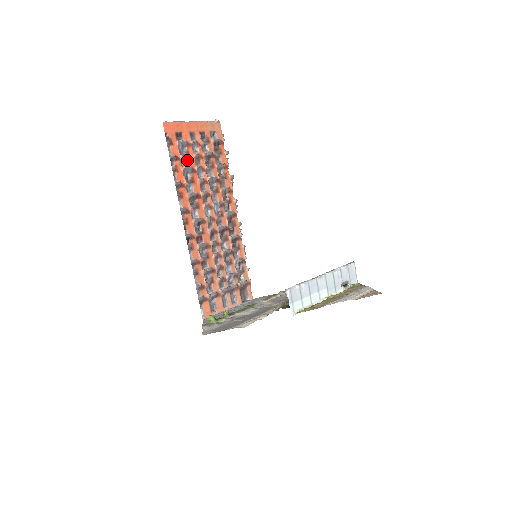
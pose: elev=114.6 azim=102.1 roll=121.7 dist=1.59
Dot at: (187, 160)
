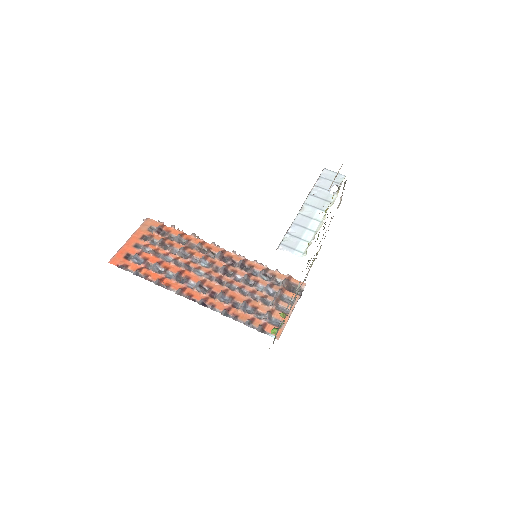
Dot at: (149, 262)
